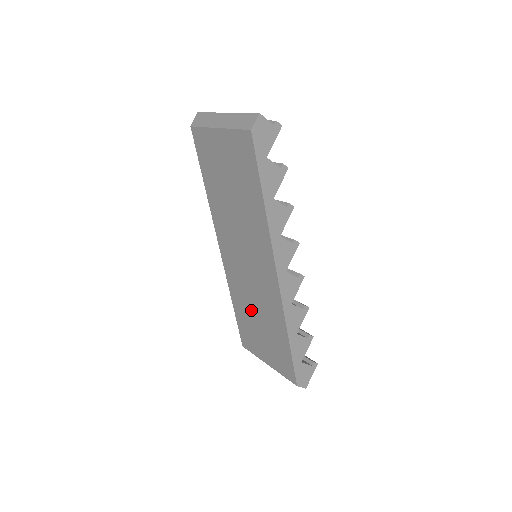
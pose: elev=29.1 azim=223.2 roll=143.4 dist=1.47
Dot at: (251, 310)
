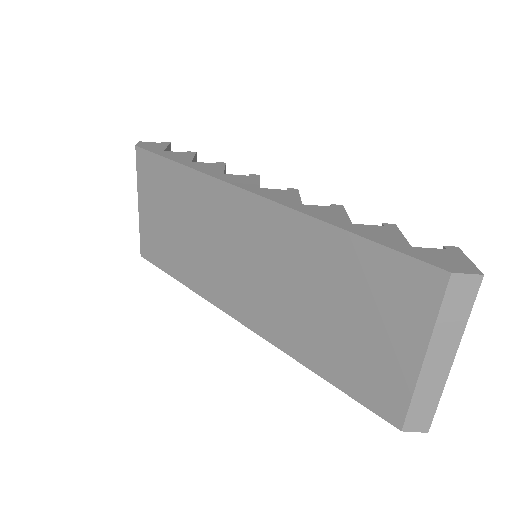
Dot at: (312, 315)
